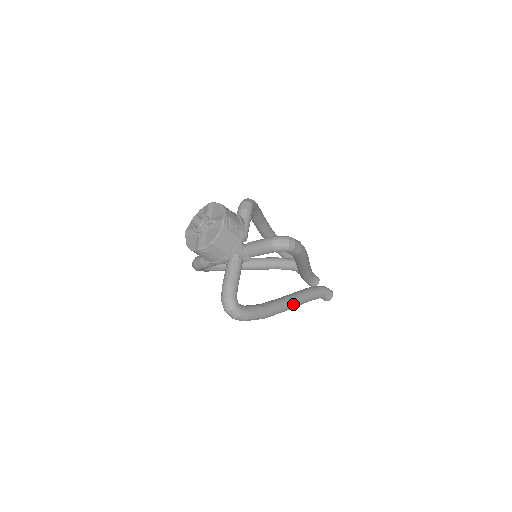
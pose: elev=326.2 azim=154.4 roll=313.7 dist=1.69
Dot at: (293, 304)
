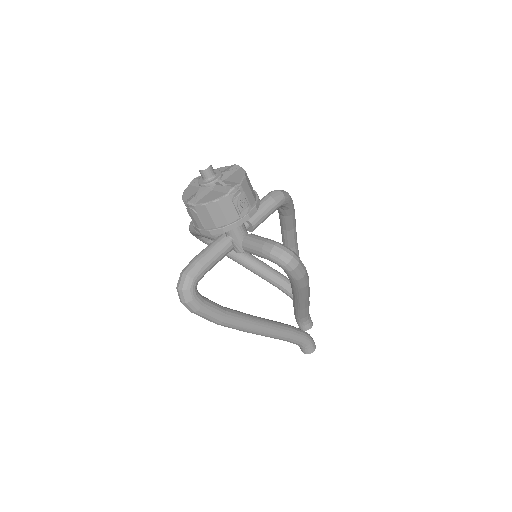
Dot at: (260, 331)
